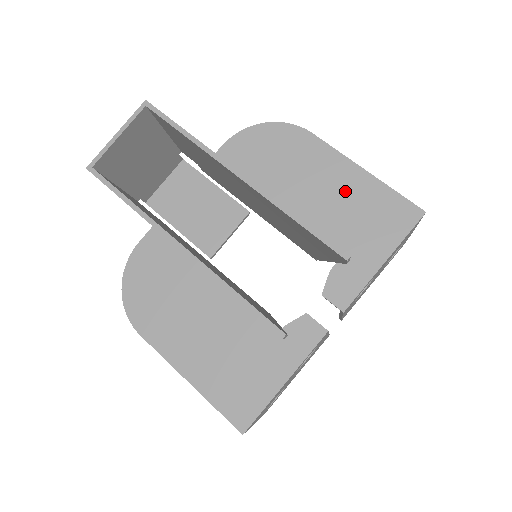
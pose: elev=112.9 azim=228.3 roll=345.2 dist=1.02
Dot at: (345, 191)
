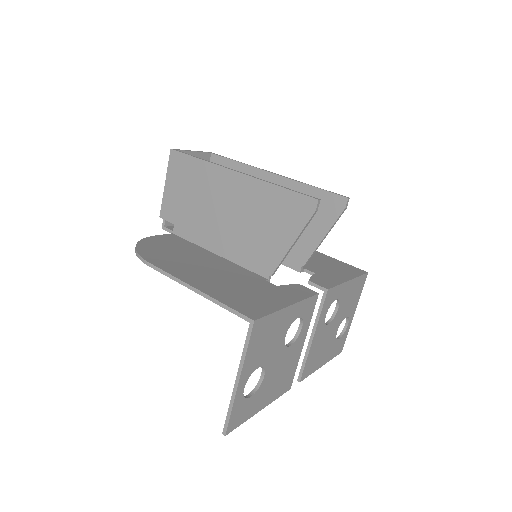
Dot at: (313, 256)
